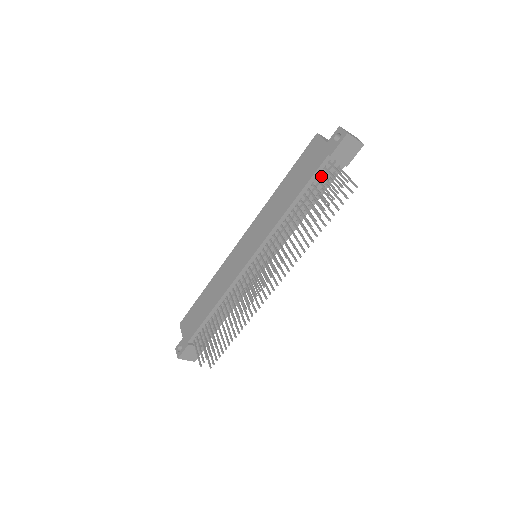
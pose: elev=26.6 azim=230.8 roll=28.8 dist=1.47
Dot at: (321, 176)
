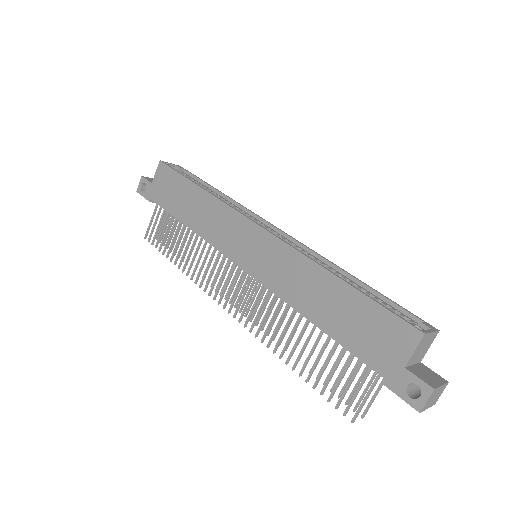
Dot at: occluded
